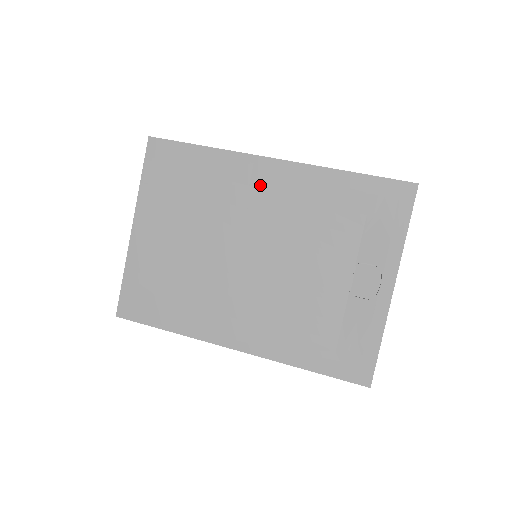
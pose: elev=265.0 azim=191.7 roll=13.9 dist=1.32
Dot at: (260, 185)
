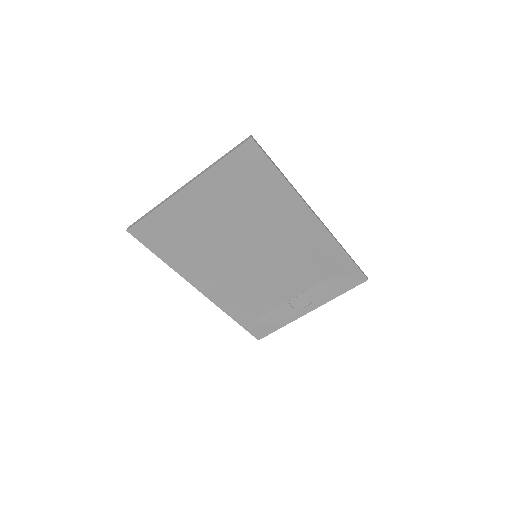
Dot at: (295, 225)
